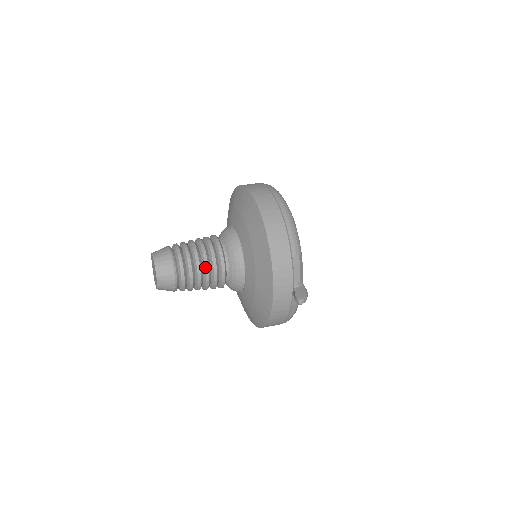
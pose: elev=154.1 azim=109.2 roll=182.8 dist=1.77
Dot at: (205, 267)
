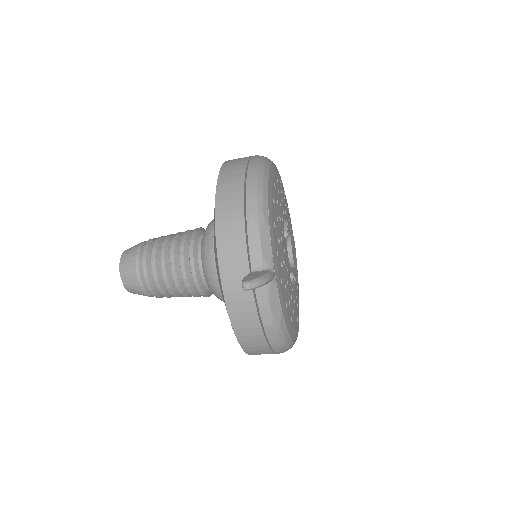
Dot at: (170, 259)
